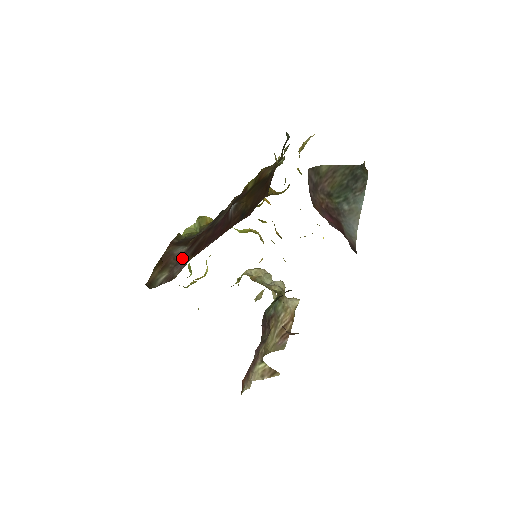
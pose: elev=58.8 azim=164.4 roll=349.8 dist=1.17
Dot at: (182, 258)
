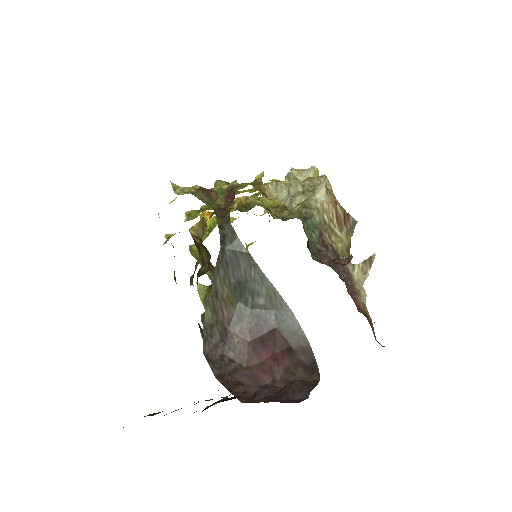
Dot at: occluded
